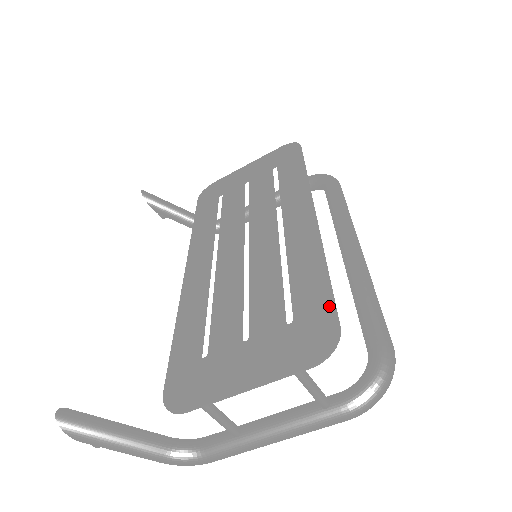
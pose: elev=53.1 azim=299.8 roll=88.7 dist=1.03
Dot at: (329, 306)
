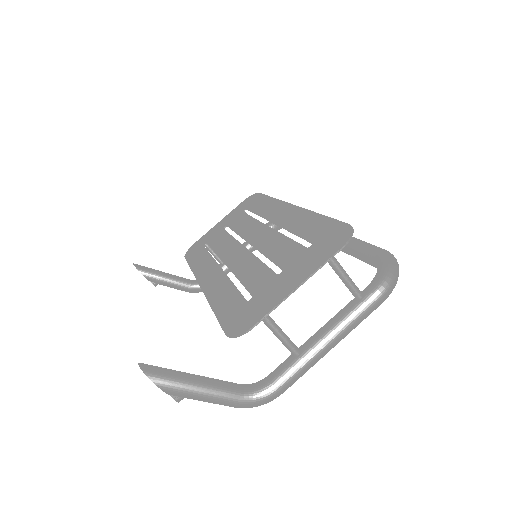
Dot at: (335, 223)
